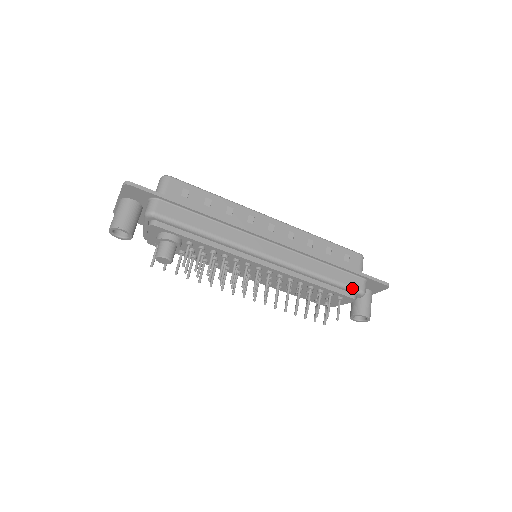
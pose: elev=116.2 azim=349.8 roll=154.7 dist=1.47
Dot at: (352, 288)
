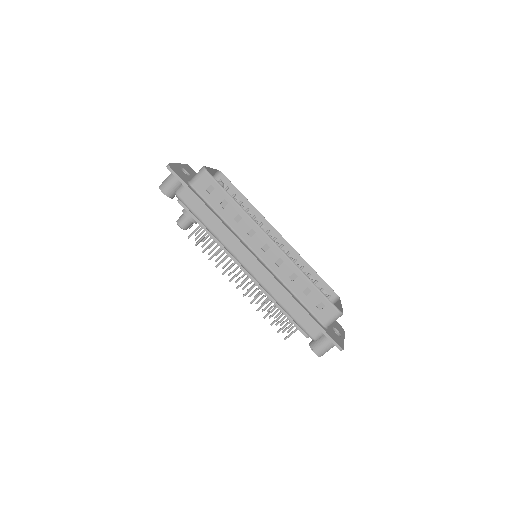
Dot at: (304, 330)
